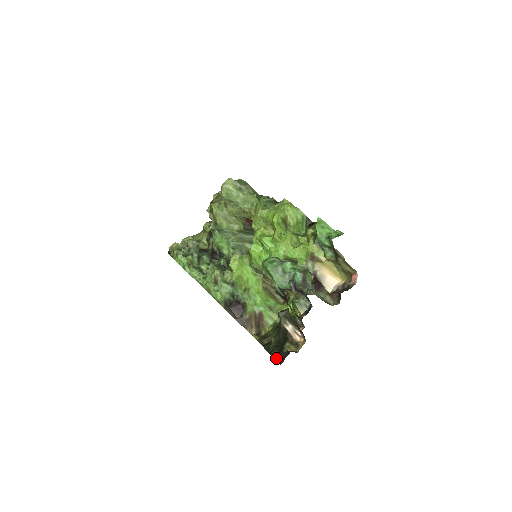
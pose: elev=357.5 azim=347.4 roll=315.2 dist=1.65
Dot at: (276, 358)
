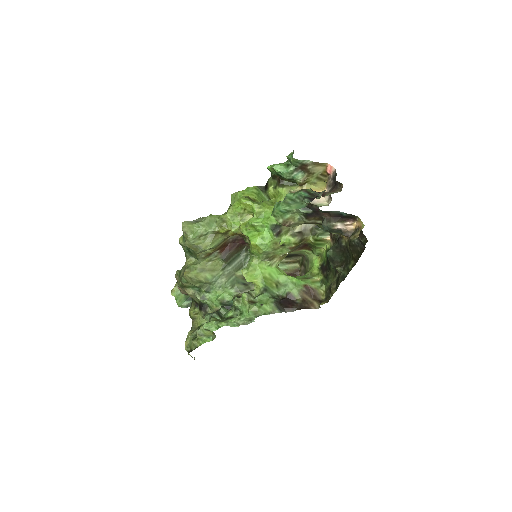
Dot at: (357, 258)
